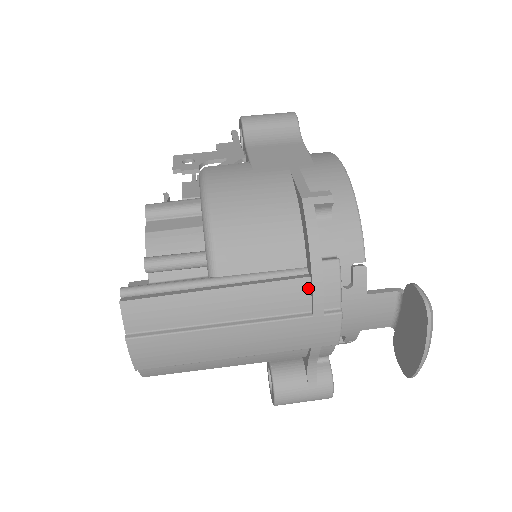
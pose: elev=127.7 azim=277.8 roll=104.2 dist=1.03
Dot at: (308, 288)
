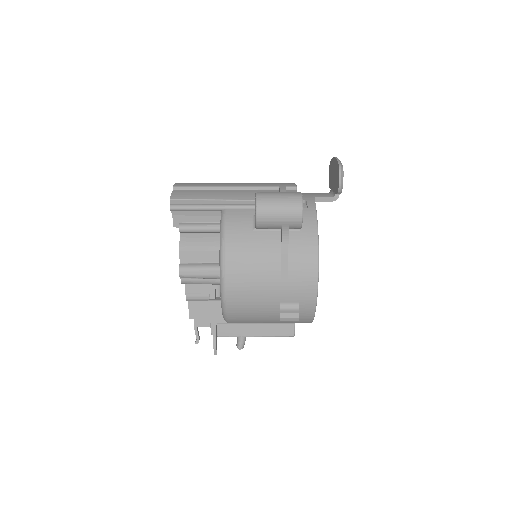
Dot at: occluded
